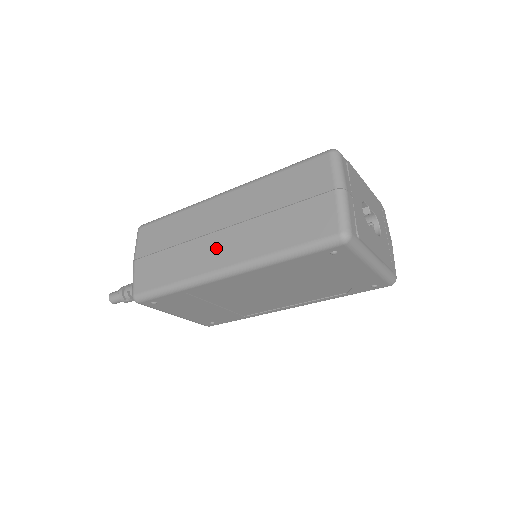
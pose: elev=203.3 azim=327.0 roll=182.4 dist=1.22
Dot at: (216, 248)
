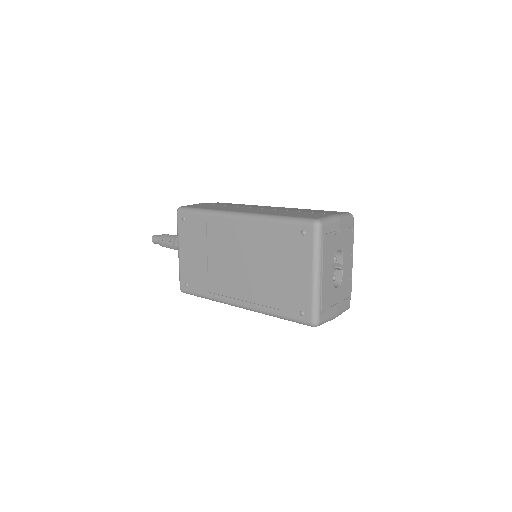
Dot at: (247, 209)
